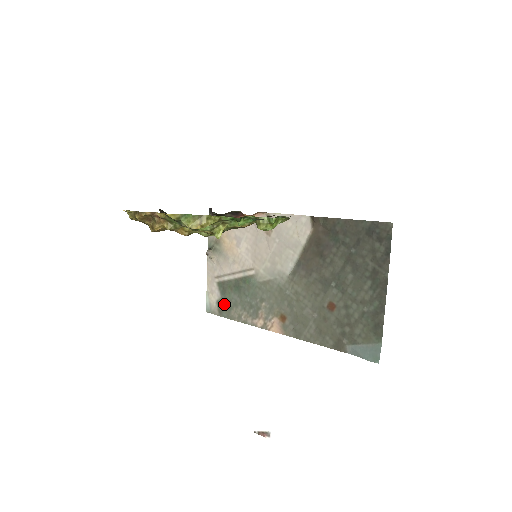
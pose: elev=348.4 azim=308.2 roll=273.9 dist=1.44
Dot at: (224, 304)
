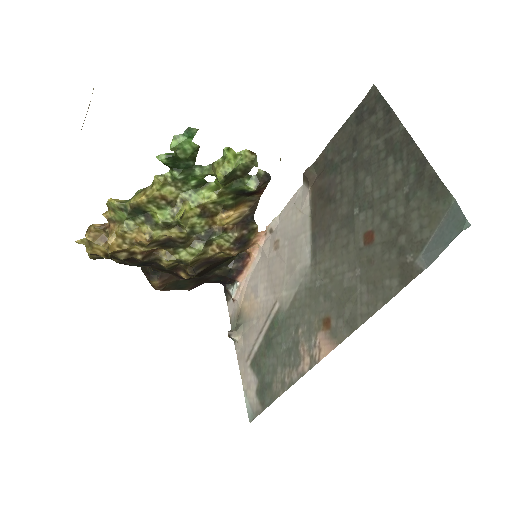
Dot at: (263, 386)
